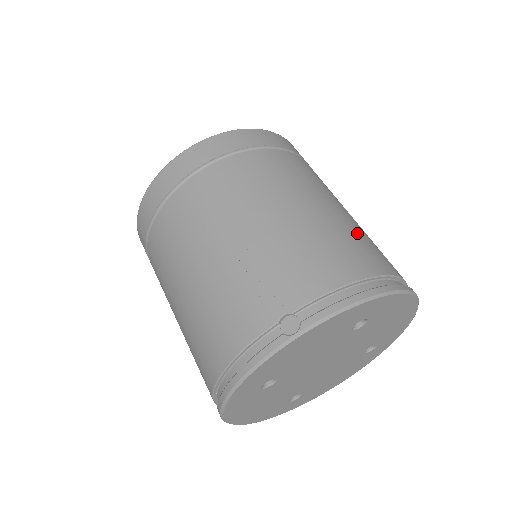
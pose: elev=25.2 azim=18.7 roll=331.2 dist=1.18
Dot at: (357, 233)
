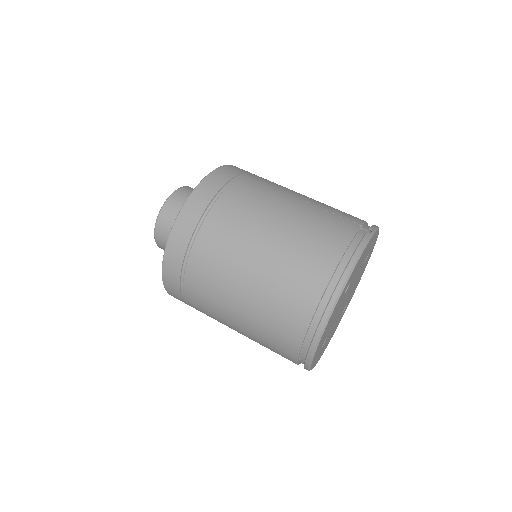
Dot at: occluded
